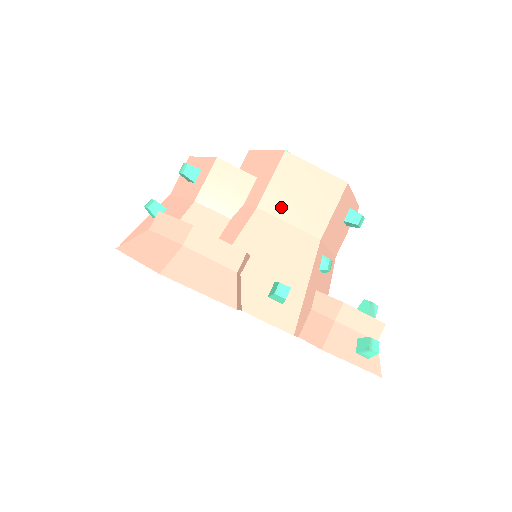
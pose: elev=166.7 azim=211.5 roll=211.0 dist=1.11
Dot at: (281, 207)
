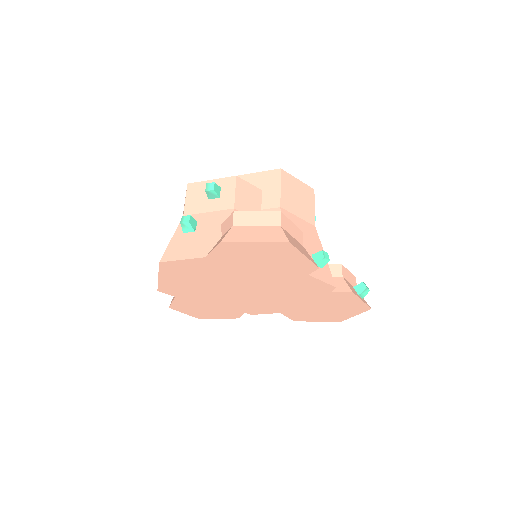
Dot at: (291, 206)
